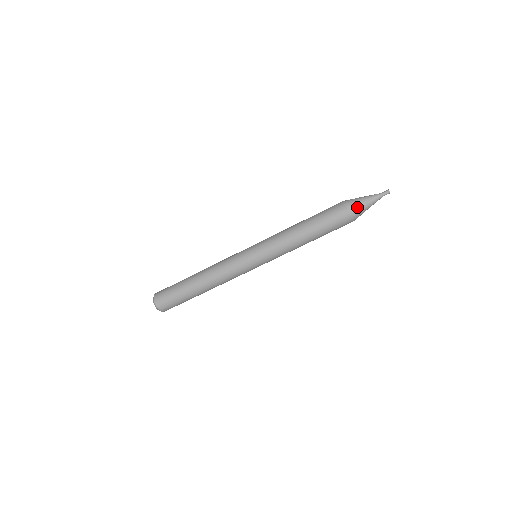
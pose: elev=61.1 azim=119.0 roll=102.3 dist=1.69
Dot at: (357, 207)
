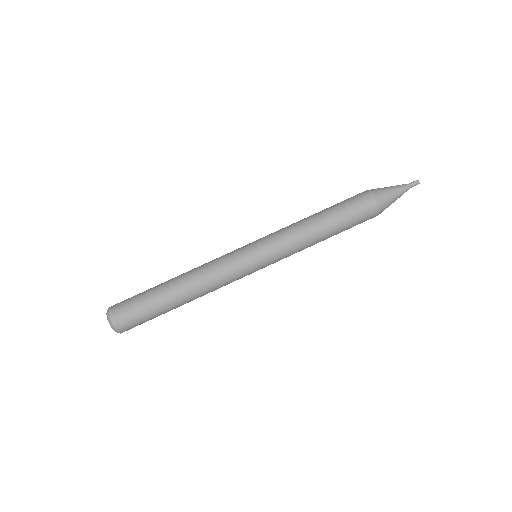
Dot at: (379, 189)
